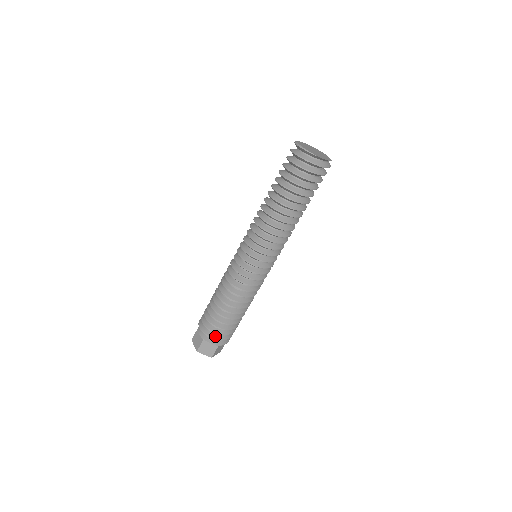
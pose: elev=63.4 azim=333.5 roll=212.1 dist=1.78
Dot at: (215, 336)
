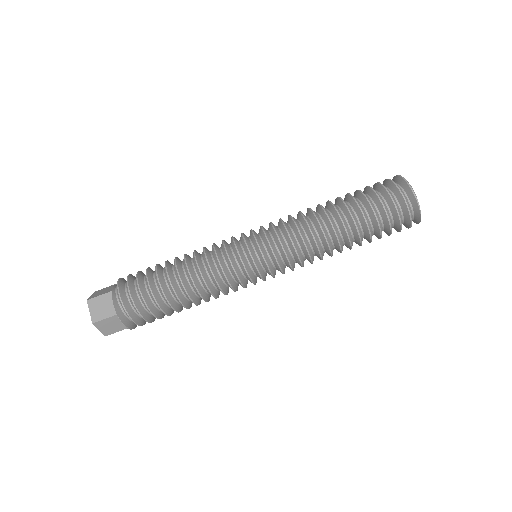
Dot at: (136, 318)
